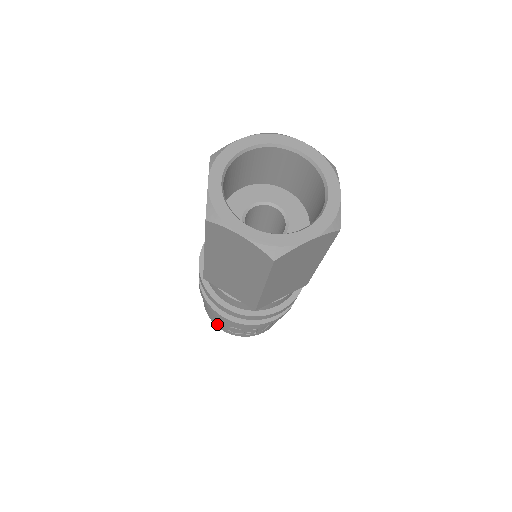
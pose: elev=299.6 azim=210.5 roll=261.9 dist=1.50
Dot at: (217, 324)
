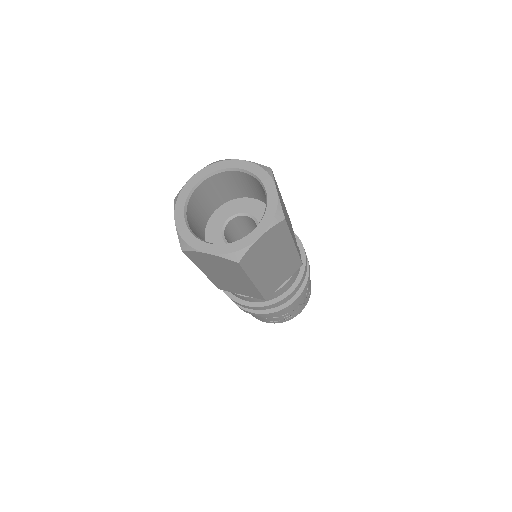
Dot at: (258, 319)
